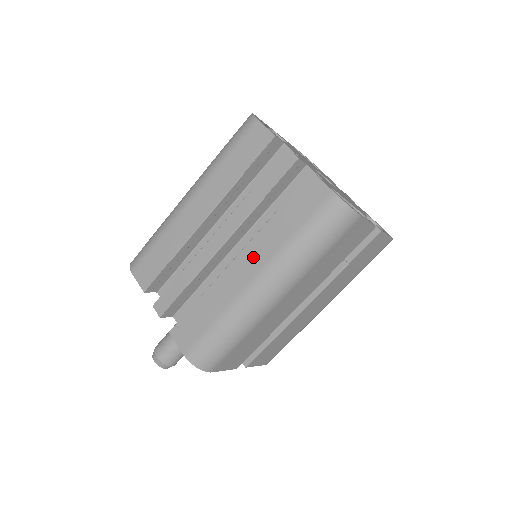
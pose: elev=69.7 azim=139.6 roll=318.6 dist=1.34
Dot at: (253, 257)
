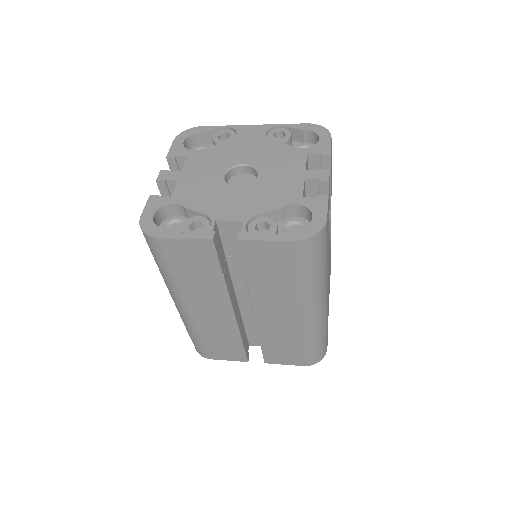
Dot at: occluded
